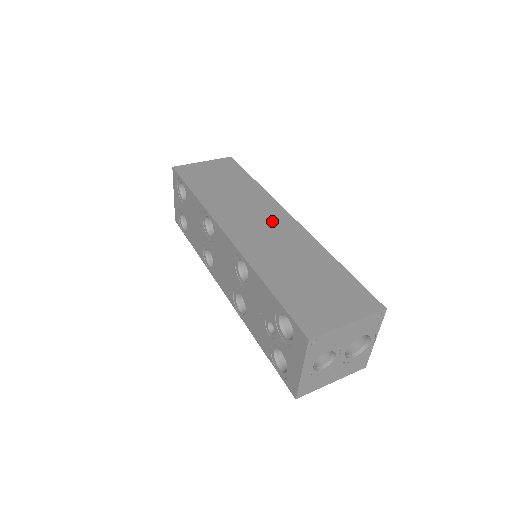
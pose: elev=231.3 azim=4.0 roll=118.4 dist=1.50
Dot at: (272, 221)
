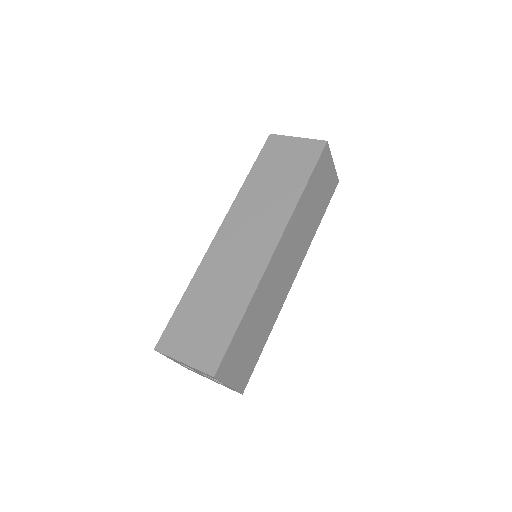
Dot at: (257, 241)
